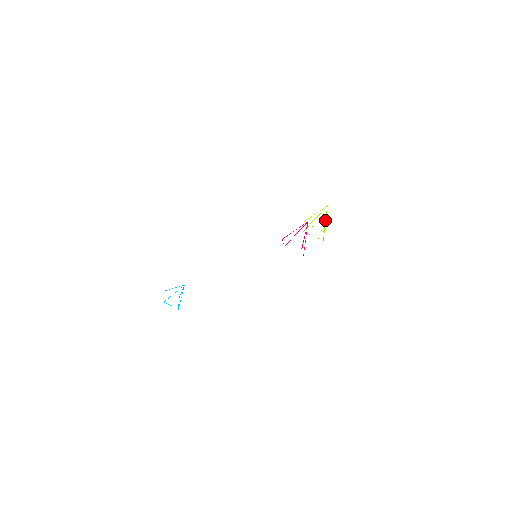
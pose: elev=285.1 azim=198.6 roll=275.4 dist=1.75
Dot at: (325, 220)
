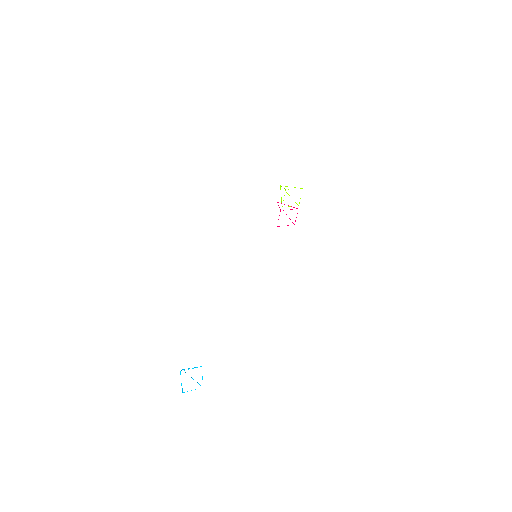
Dot at: occluded
